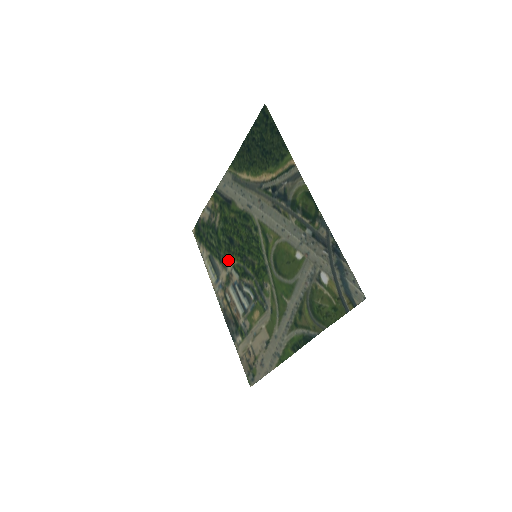
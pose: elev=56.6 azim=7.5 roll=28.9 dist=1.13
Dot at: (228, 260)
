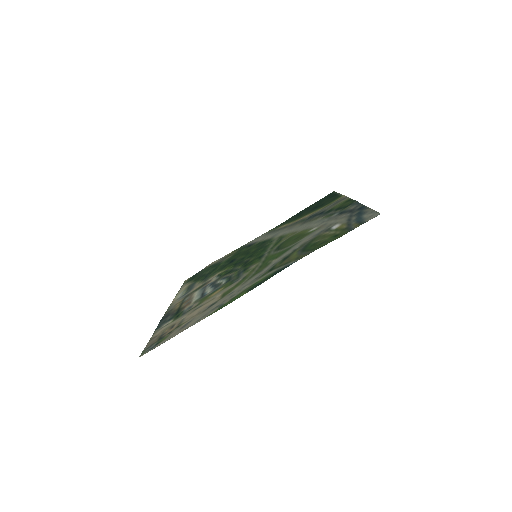
Dot at: (215, 274)
